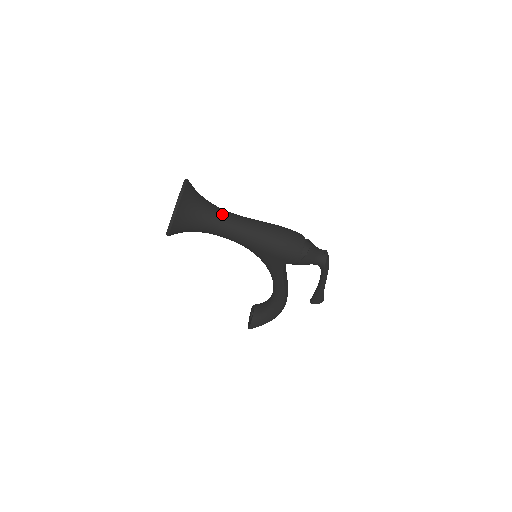
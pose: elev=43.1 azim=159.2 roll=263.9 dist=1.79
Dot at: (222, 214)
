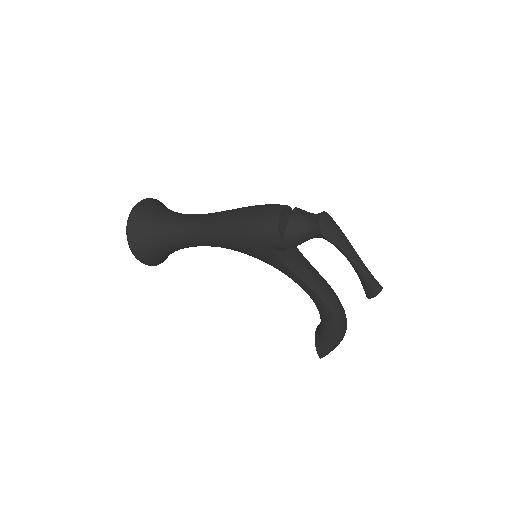
Dot at: (183, 219)
